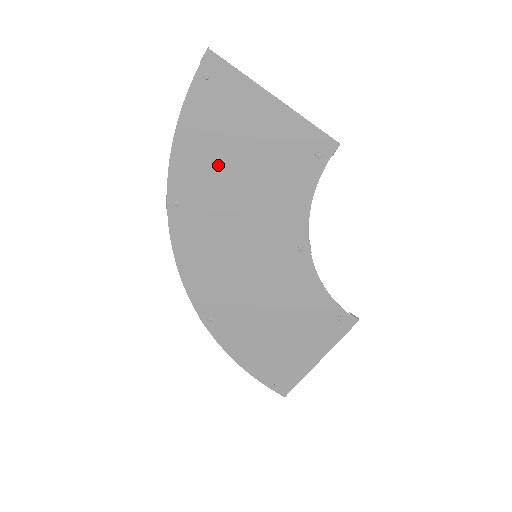
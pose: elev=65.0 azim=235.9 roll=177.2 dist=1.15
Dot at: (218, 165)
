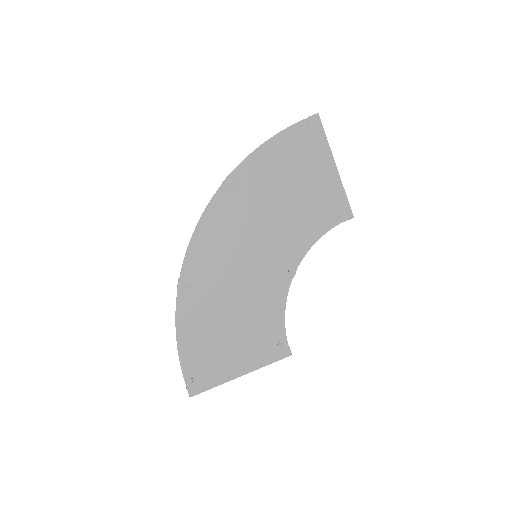
Dot at: (277, 179)
